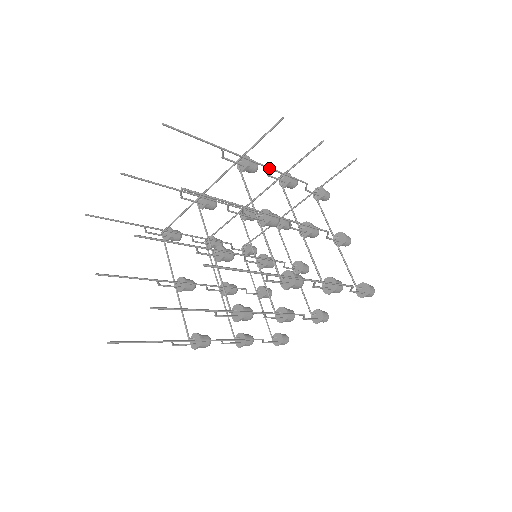
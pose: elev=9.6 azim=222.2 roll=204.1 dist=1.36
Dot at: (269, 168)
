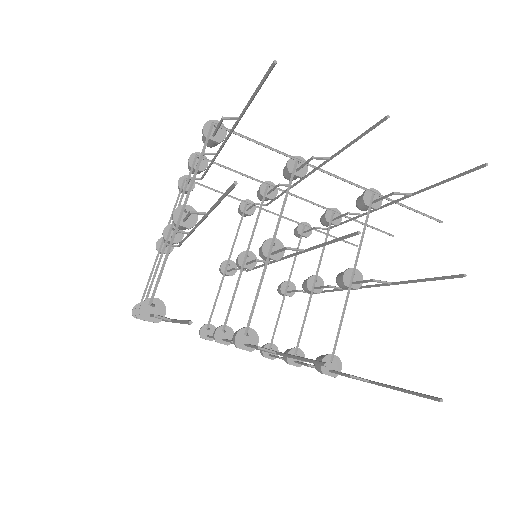
Dot at: (363, 215)
